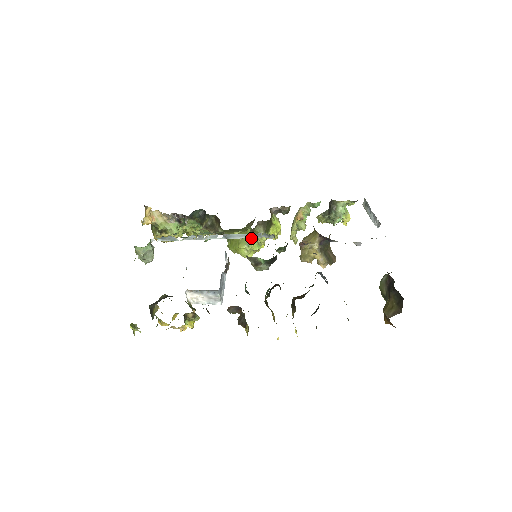
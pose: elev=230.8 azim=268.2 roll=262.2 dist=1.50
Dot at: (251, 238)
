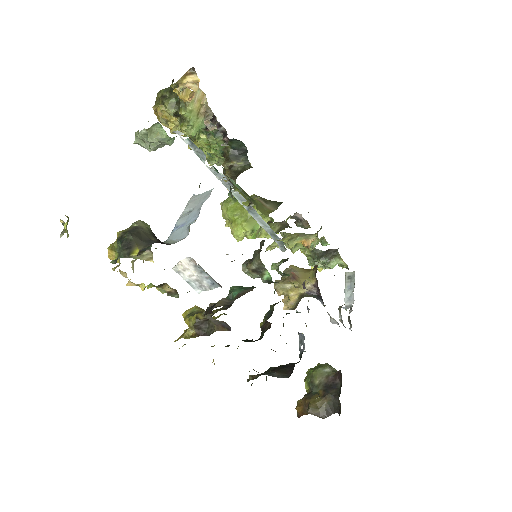
Dot at: occluded
